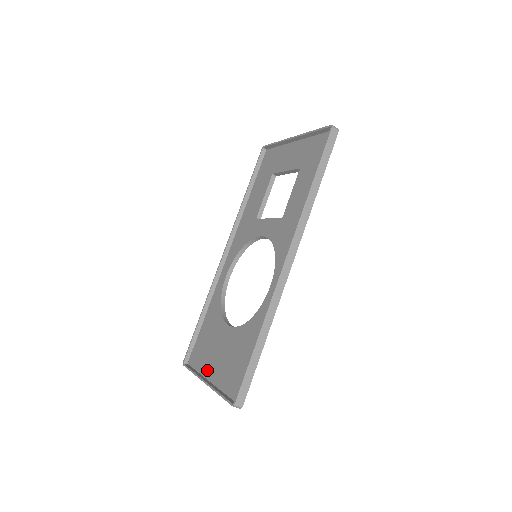
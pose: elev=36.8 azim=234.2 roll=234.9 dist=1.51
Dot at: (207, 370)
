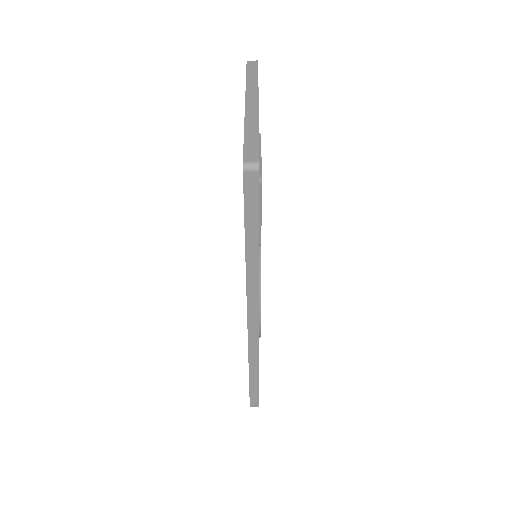
Dot at: occluded
